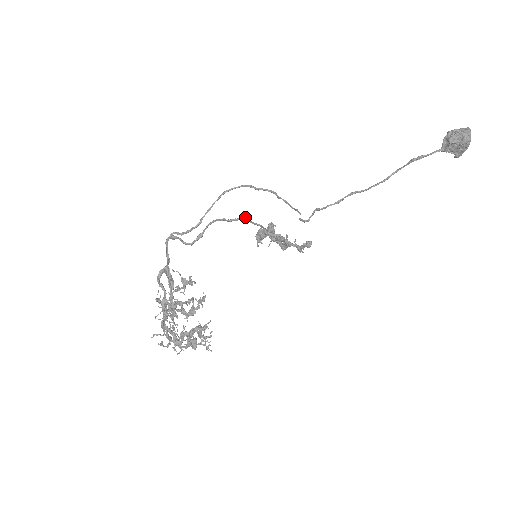
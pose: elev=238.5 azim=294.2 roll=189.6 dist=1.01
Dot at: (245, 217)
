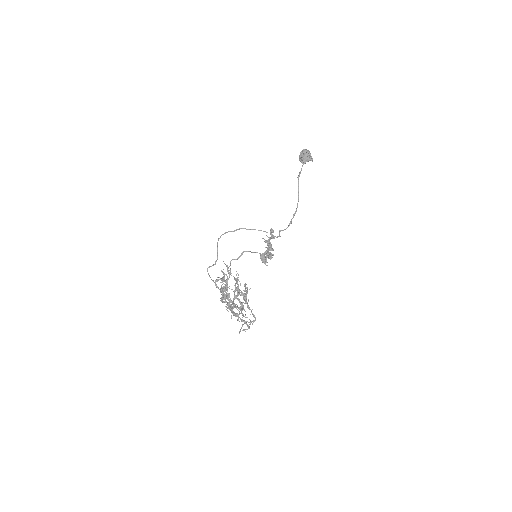
Dot at: (243, 251)
